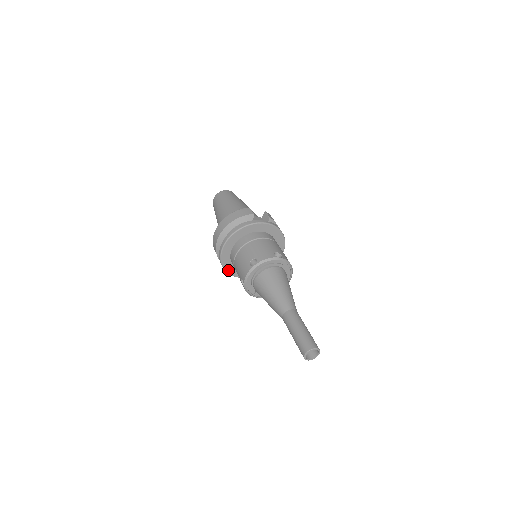
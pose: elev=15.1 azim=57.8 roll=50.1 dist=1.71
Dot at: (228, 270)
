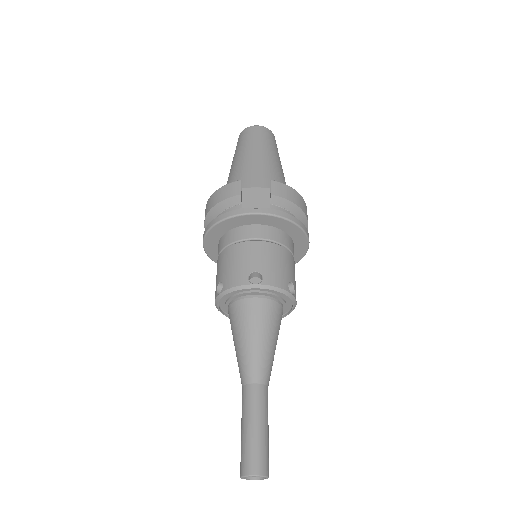
Dot at: occluded
